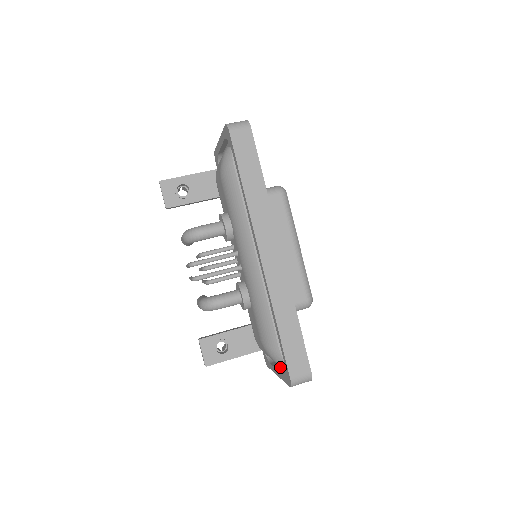
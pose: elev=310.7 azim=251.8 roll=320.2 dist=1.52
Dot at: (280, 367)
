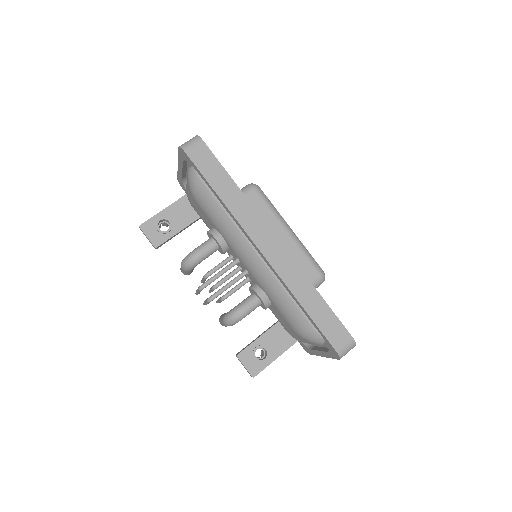
Dot at: (322, 348)
